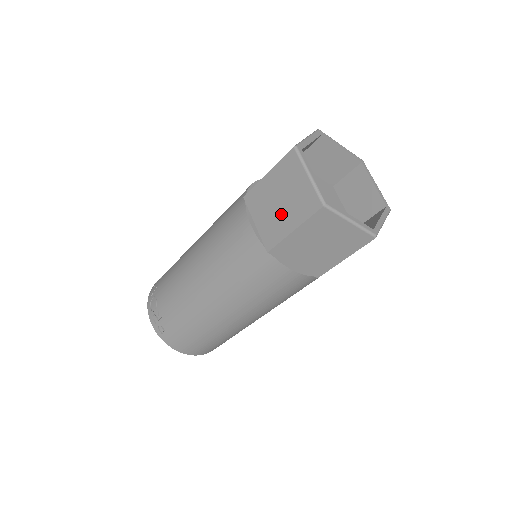
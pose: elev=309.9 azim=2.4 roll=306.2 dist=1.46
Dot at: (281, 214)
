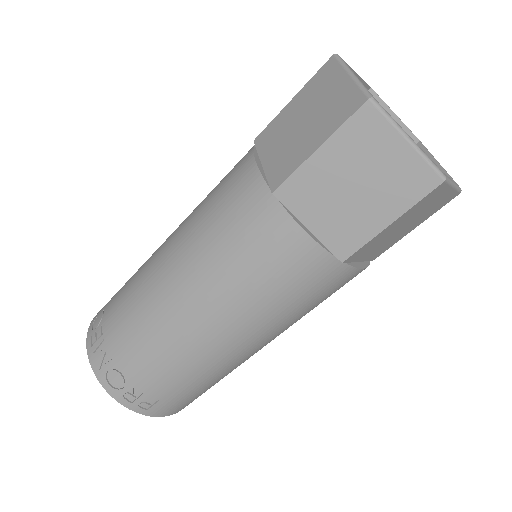
Dot at: (361, 205)
